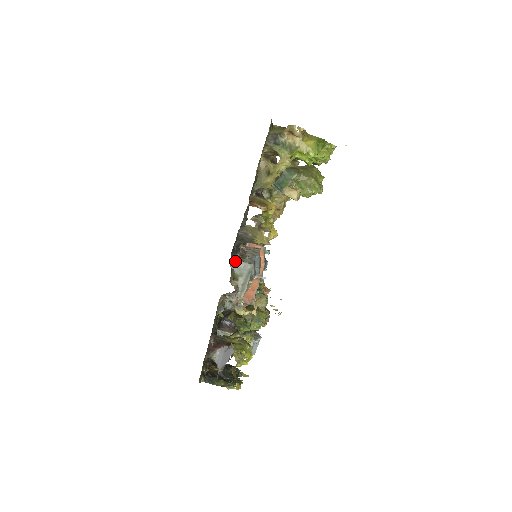
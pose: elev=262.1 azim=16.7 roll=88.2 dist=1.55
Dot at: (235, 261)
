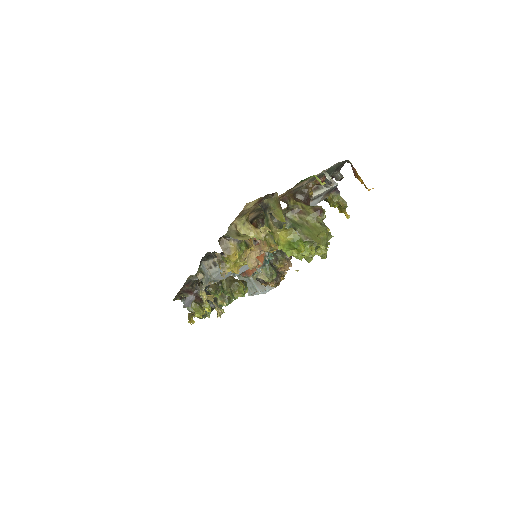
Dot at: (204, 265)
